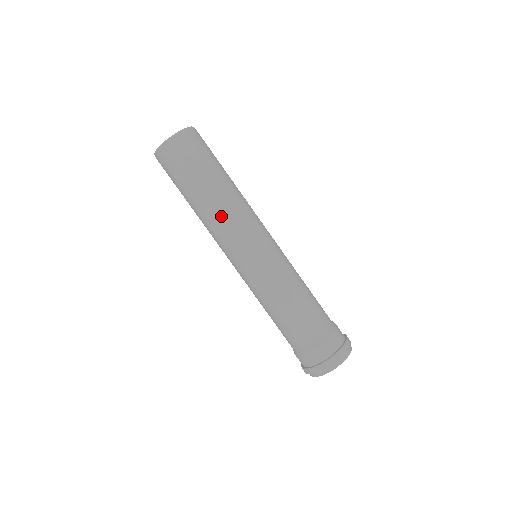
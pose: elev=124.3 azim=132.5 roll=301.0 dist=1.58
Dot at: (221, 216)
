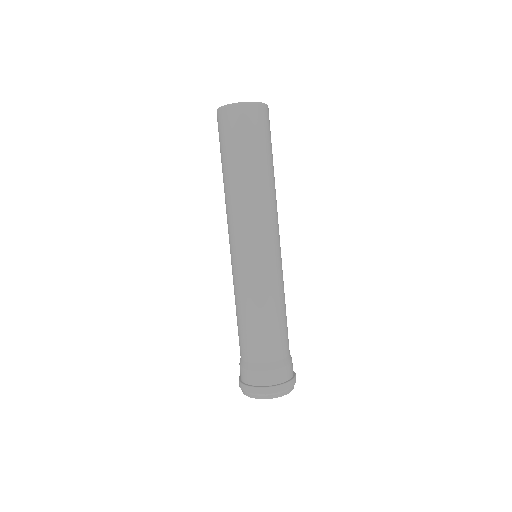
Dot at: (239, 203)
